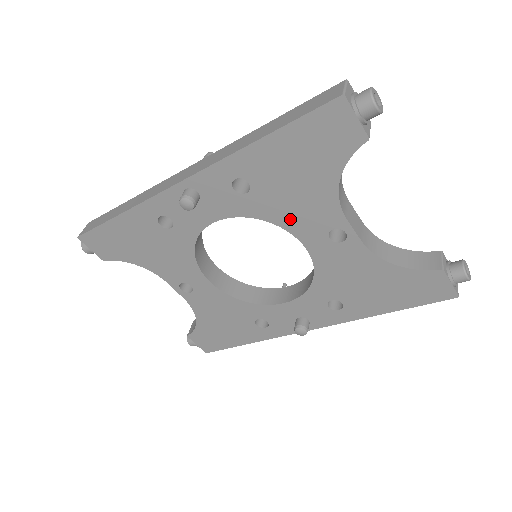
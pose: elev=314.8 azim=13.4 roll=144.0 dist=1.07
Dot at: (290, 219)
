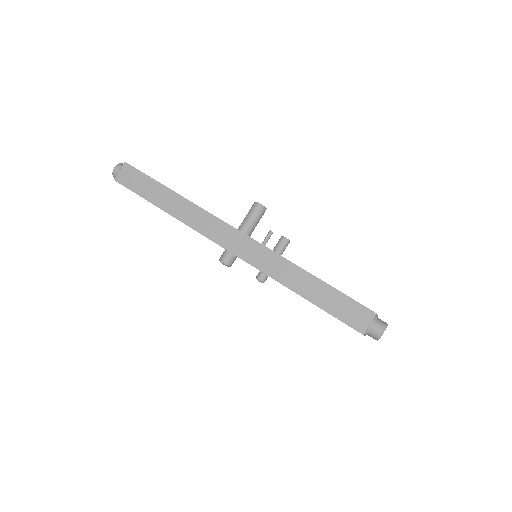
Dot at: occluded
